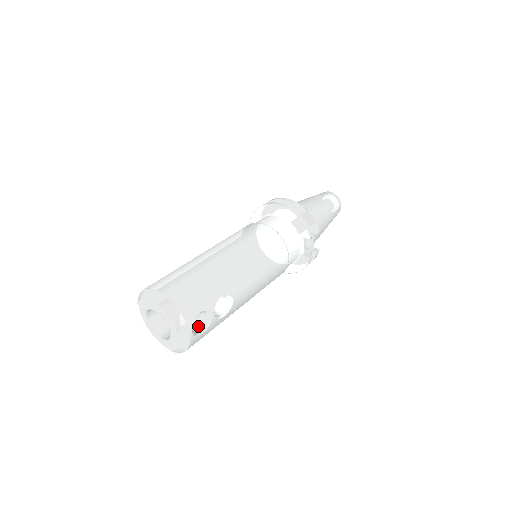
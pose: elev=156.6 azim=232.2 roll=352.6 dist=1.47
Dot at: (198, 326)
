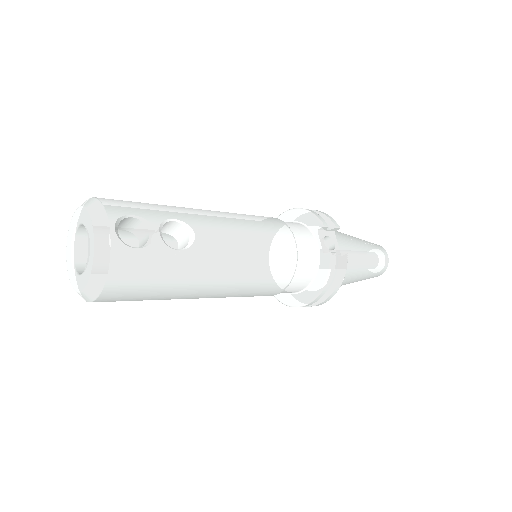
Dot at: occluded
